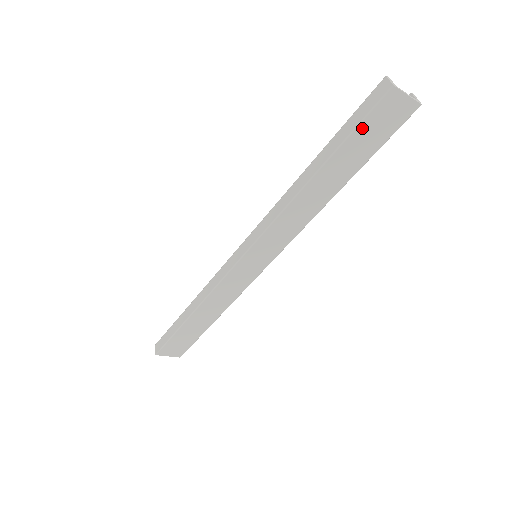
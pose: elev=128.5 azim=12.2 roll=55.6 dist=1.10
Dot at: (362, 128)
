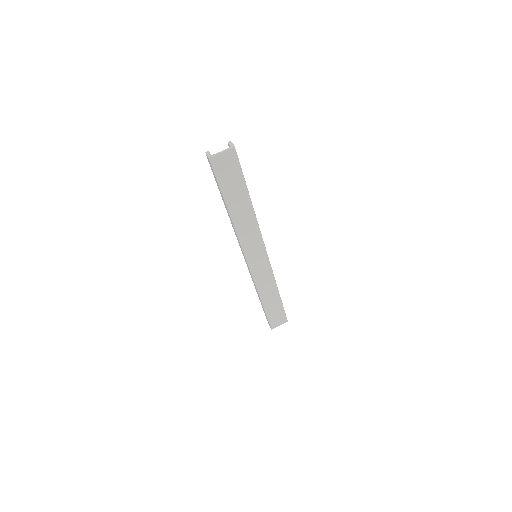
Dot at: (221, 180)
